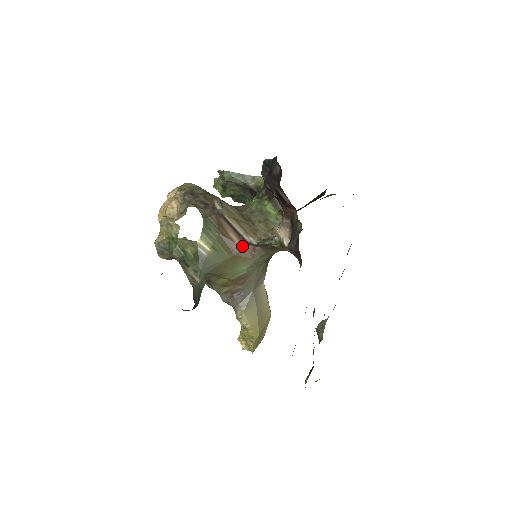
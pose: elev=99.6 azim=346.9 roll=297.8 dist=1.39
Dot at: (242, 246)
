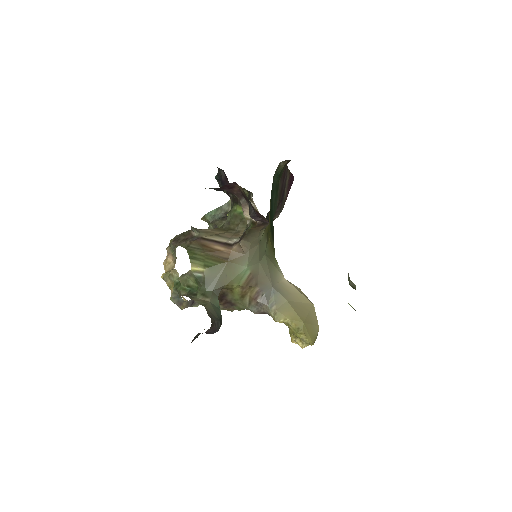
Dot at: (229, 250)
